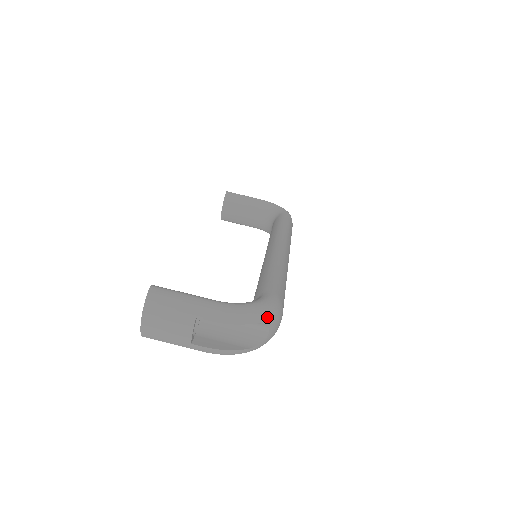
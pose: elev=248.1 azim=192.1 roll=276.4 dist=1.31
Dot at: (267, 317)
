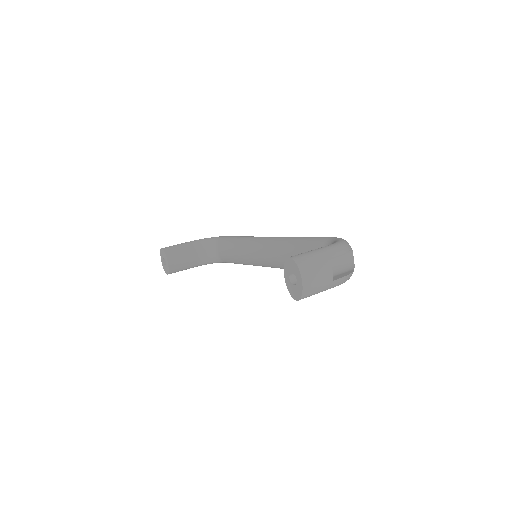
Dot at: occluded
